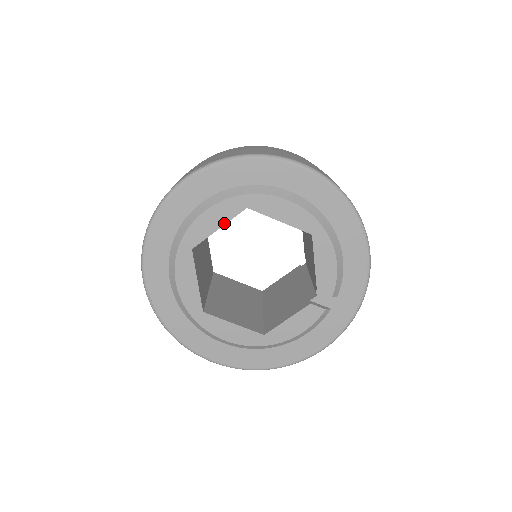
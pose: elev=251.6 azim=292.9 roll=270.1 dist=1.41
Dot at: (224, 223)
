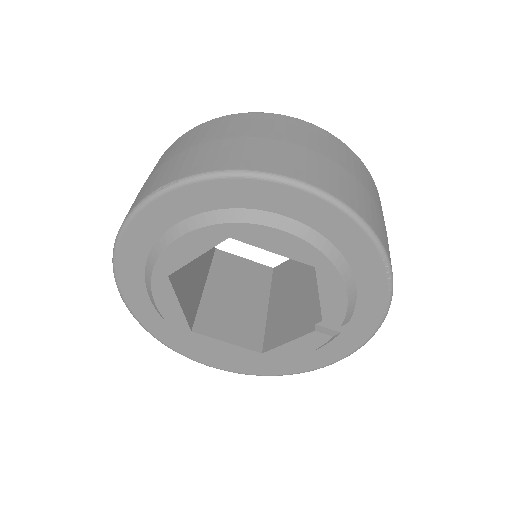
Dot at: (202, 252)
